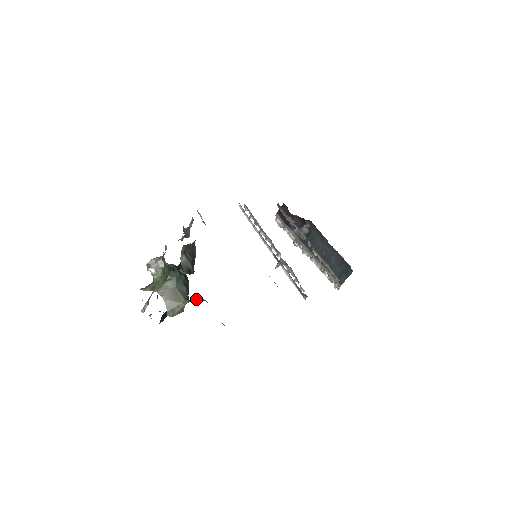
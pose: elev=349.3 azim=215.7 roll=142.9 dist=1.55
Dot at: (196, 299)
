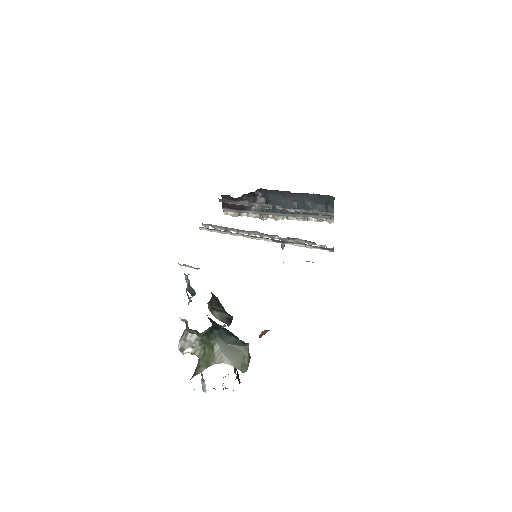
Dot at: (259, 337)
